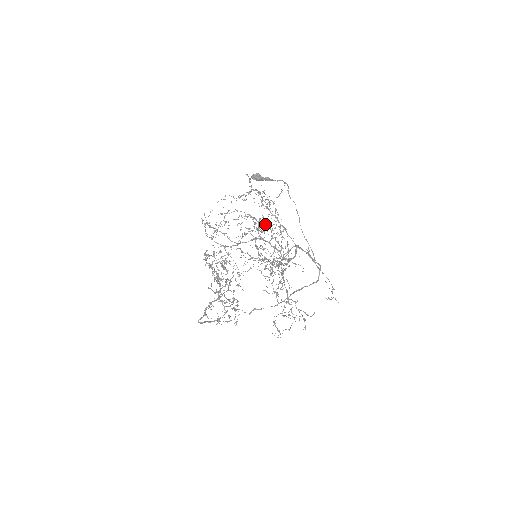
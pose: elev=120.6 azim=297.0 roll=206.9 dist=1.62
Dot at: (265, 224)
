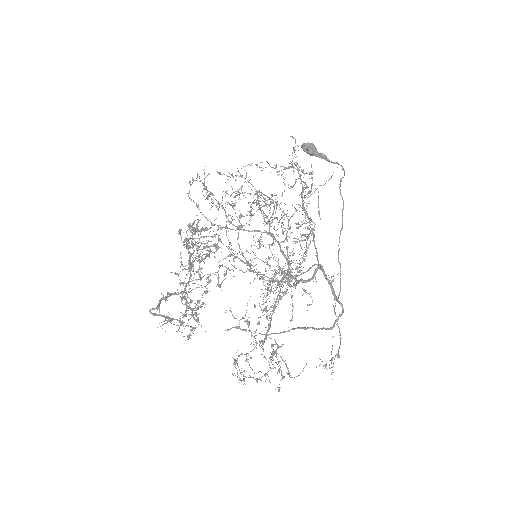
Dot at: (275, 212)
